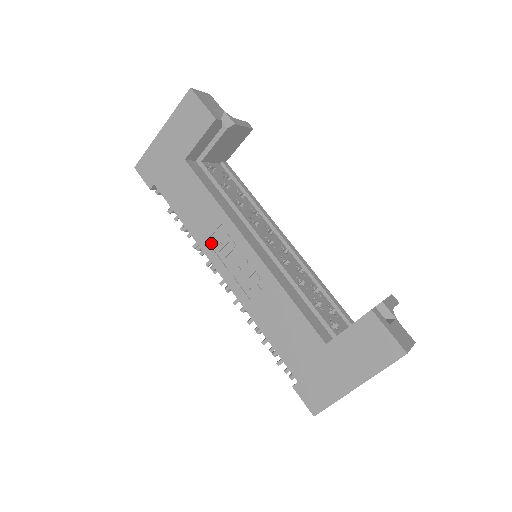
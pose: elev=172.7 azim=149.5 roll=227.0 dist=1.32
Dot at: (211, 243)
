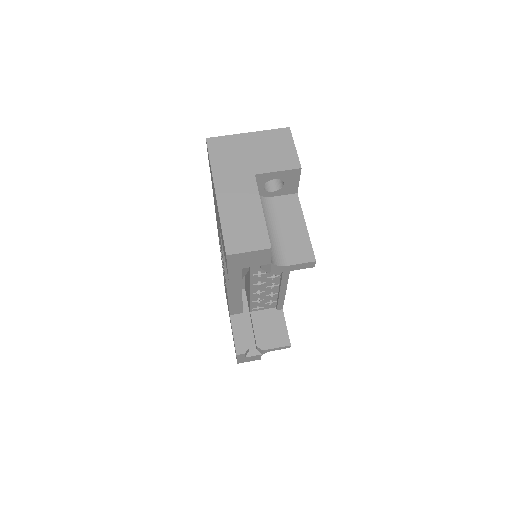
Dot at: occluded
